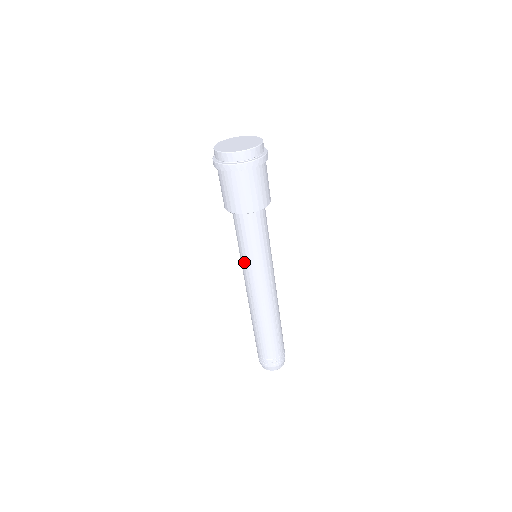
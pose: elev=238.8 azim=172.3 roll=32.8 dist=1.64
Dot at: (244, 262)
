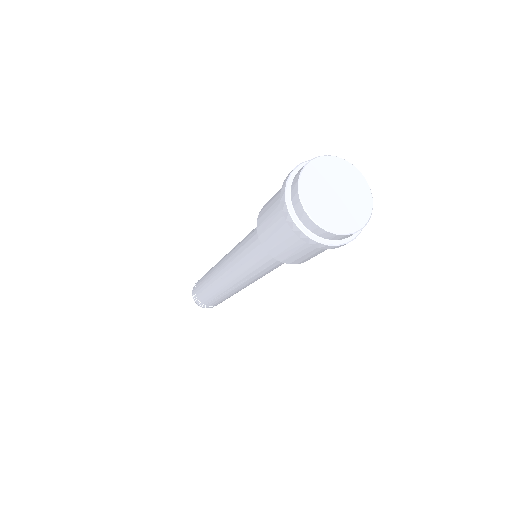
Dot at: (238, 262)
